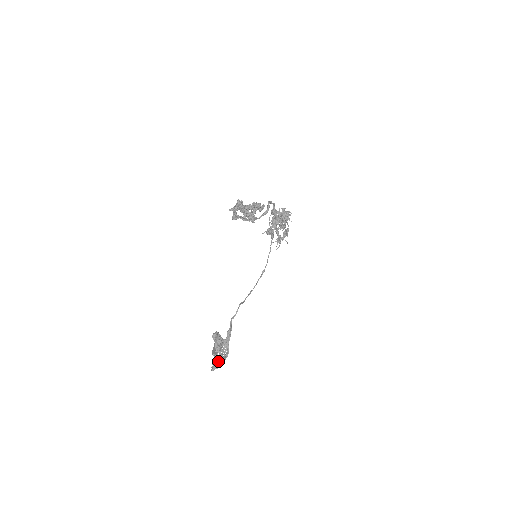
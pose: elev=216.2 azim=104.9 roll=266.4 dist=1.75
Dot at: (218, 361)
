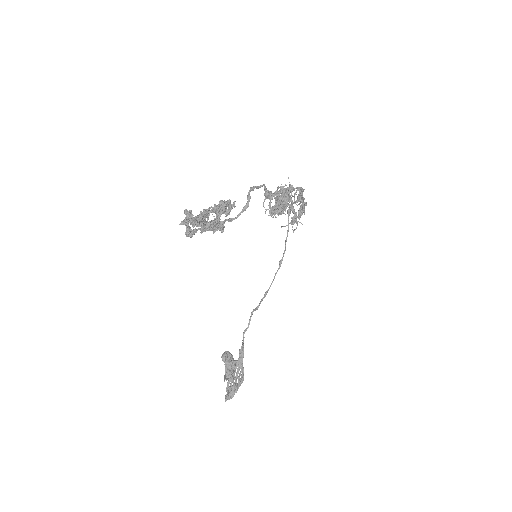
Dot at: (230, 390)
